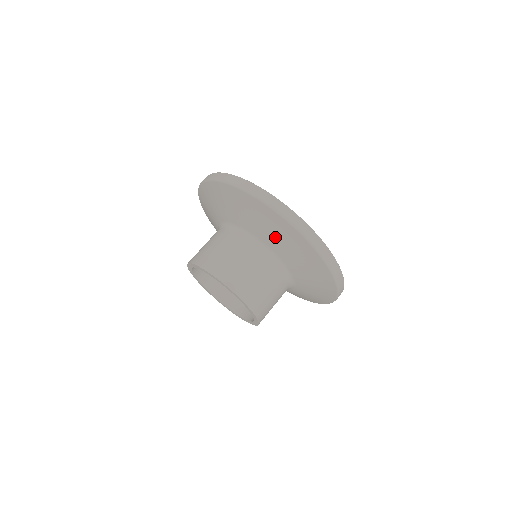
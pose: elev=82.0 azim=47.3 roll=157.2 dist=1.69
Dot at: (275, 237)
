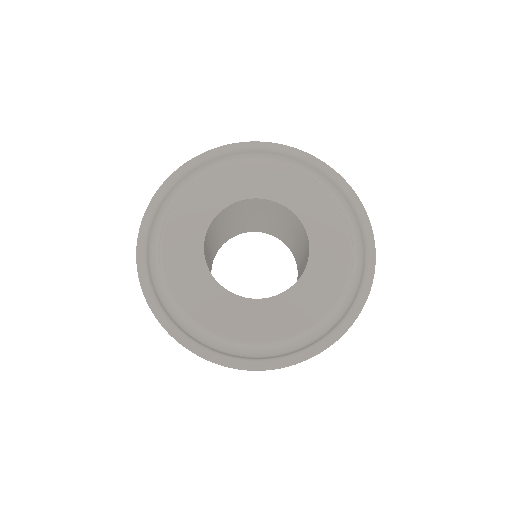
Dot at: occluded
